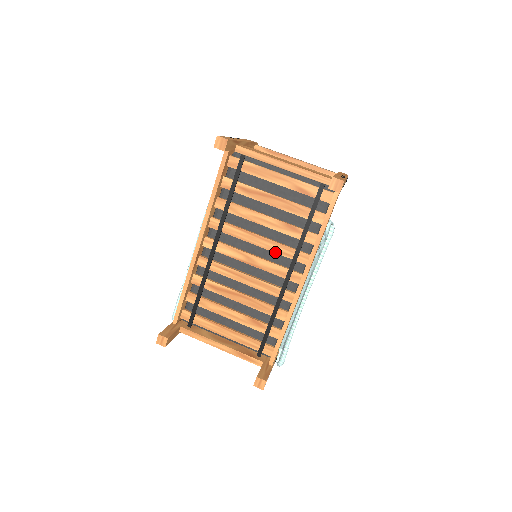
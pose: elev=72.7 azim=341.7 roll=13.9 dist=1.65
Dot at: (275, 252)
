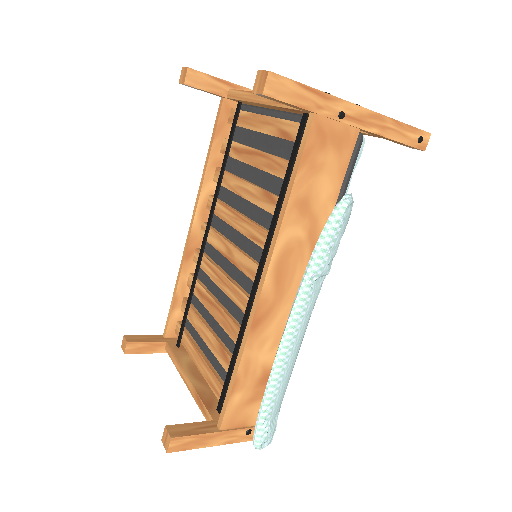
Dot at: (250, 239)
